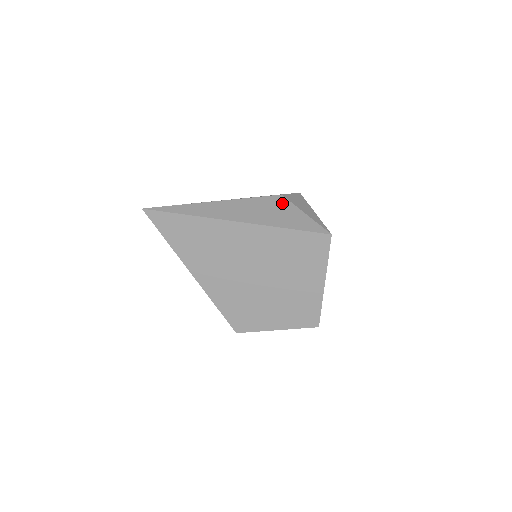
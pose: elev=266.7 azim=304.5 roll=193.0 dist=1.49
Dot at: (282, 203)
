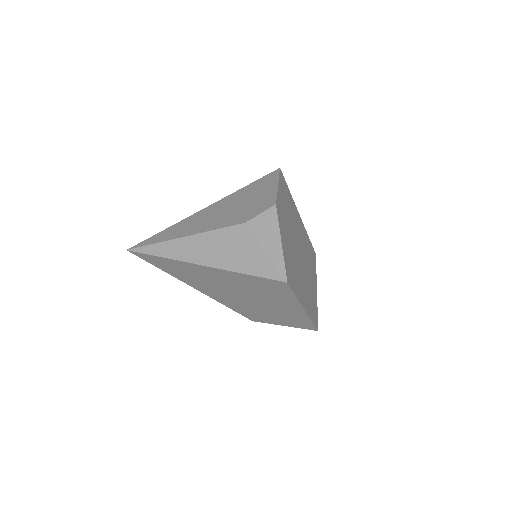
Dot at: (244, 236)
